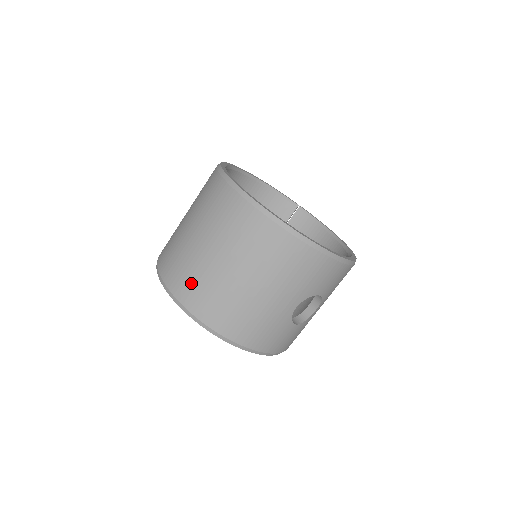
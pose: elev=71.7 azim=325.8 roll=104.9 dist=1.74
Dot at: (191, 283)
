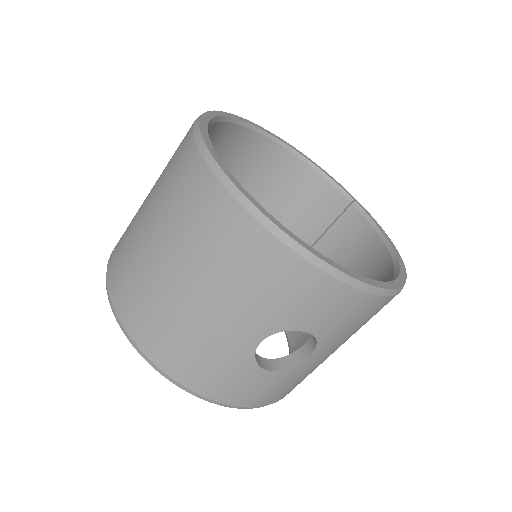
Dot at: (123, 268)
